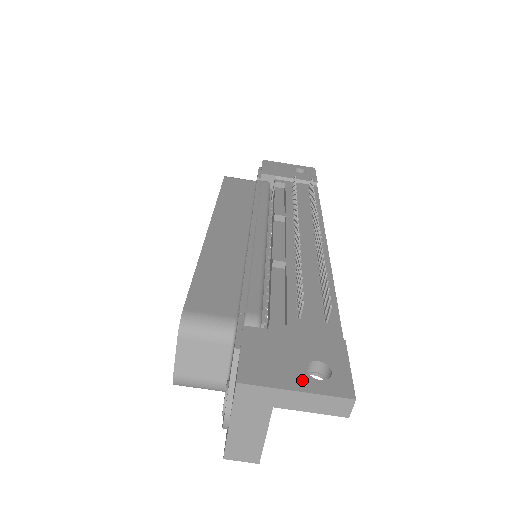
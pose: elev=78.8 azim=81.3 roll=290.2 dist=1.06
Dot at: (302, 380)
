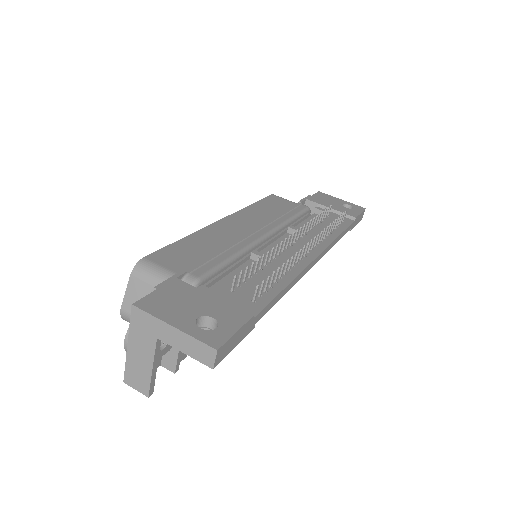
Dot at: (185, 322)
